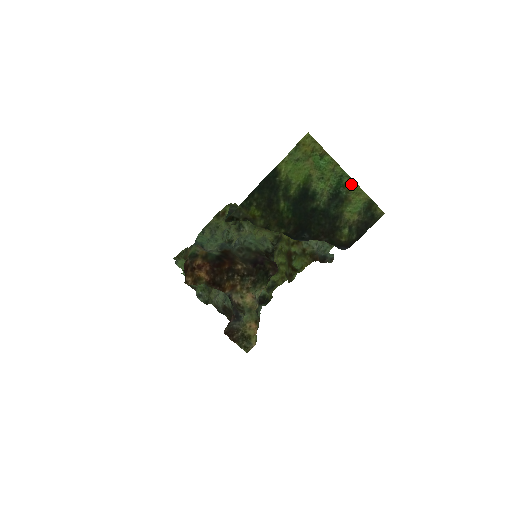
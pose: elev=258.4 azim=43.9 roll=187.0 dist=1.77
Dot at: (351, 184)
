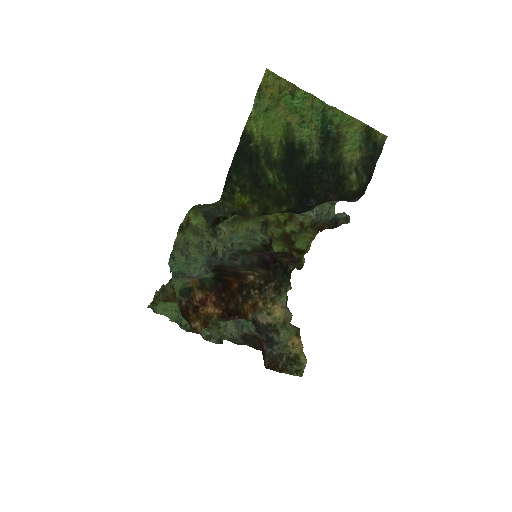
Dot at: (338, 116)
